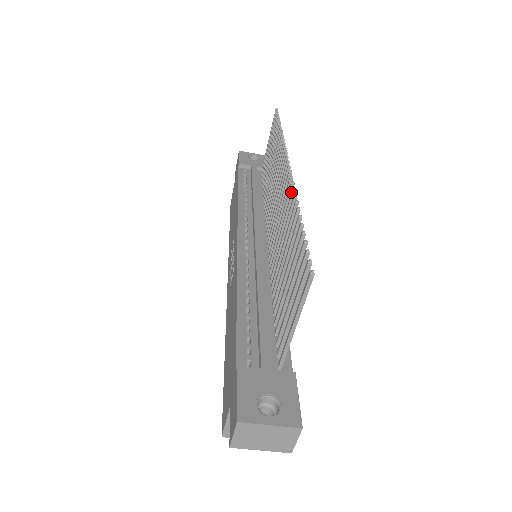
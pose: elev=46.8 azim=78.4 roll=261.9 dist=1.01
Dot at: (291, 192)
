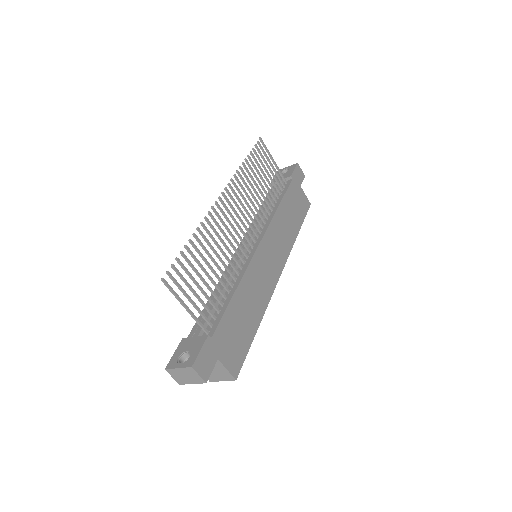
Dot at: (206, 220)
